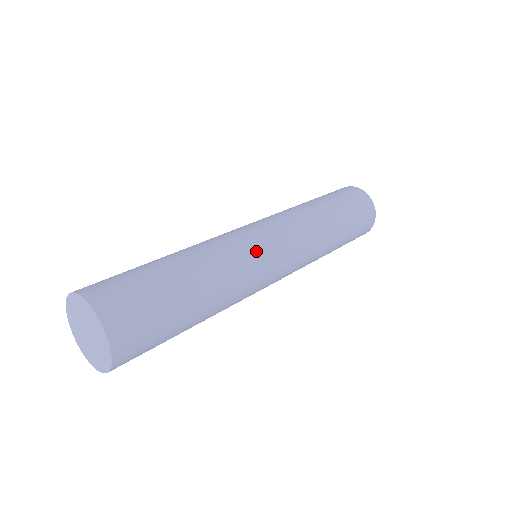
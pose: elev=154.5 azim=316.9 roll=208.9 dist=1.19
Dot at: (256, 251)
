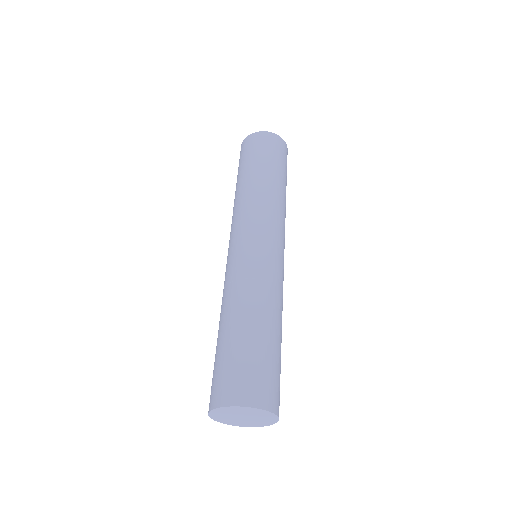
Dot at: (268, 260)
